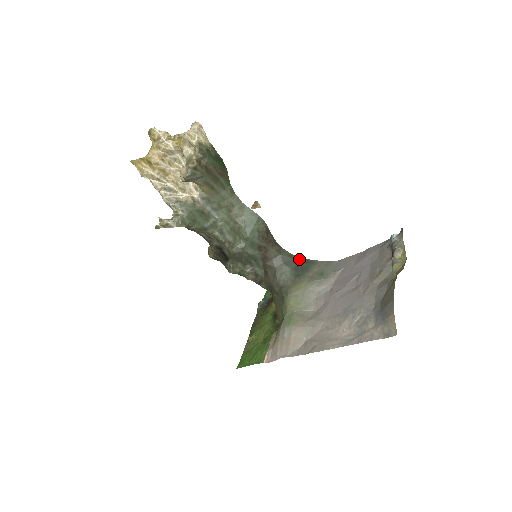
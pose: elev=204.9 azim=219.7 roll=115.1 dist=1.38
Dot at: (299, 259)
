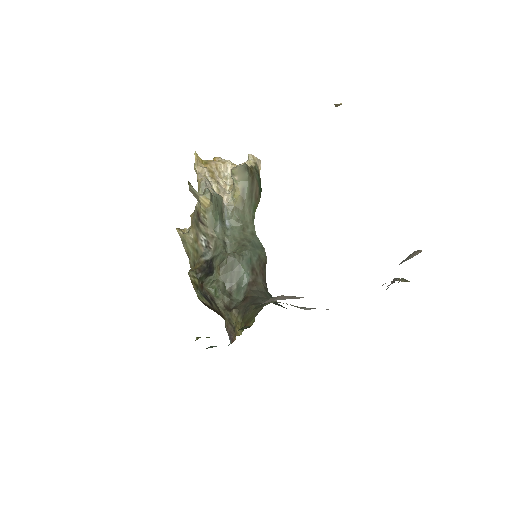
Dot at: (282, 306)
